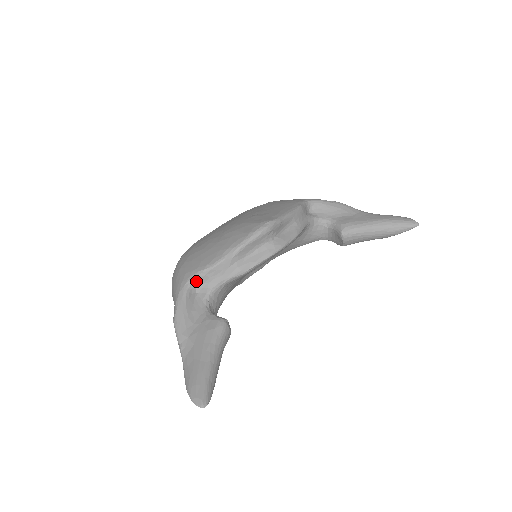
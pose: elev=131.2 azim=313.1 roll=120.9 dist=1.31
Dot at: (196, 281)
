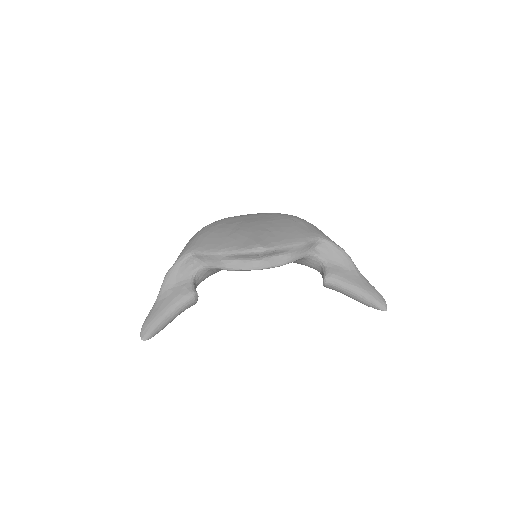
Dot at: (196, 255)
